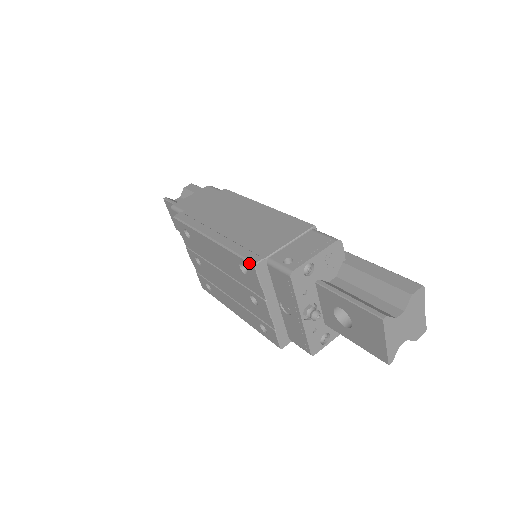
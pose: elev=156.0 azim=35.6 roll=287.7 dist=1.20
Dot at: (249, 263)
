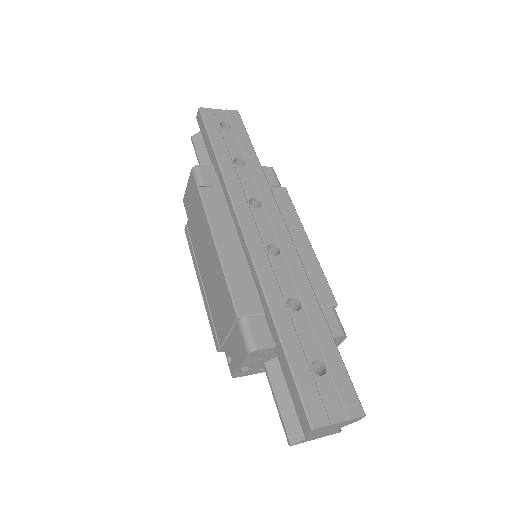
Dot at: (216, 345)
